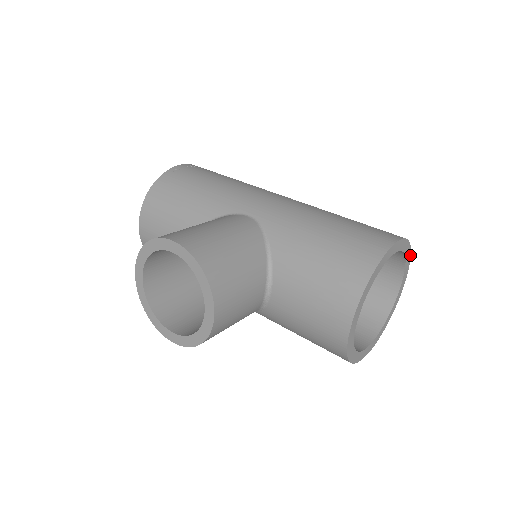
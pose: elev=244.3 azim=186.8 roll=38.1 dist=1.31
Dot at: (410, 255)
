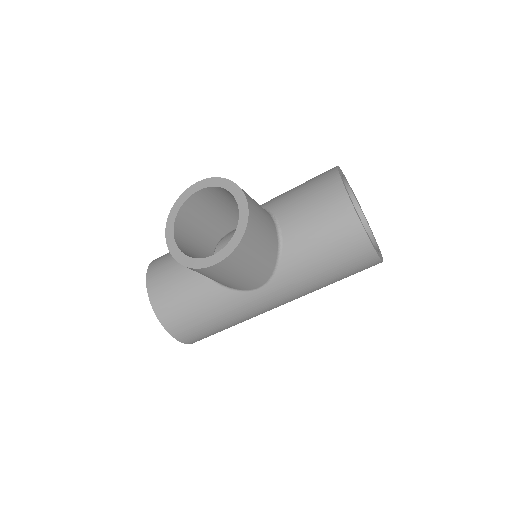
Dot at: occluded
